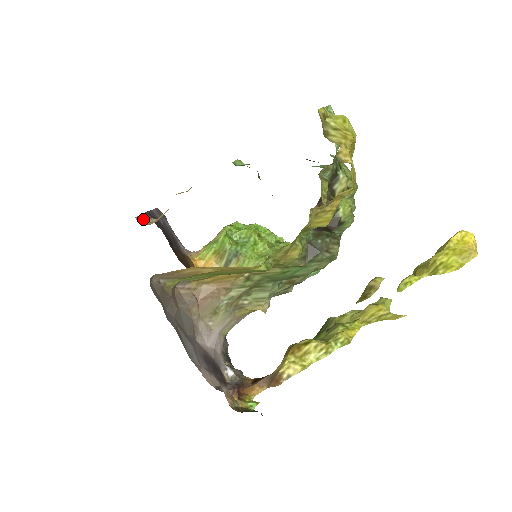
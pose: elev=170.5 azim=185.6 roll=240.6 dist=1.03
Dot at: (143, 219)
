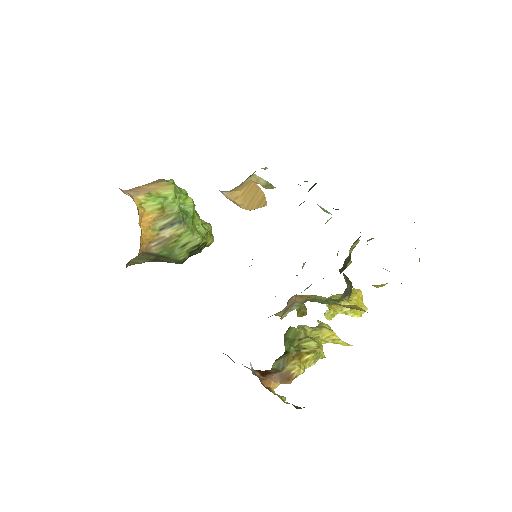
Dot at: occluded
